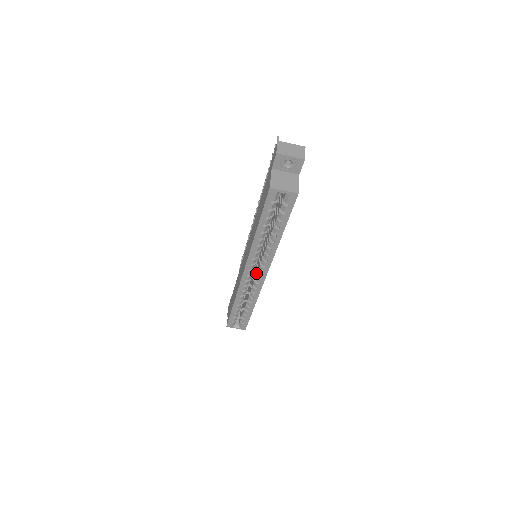
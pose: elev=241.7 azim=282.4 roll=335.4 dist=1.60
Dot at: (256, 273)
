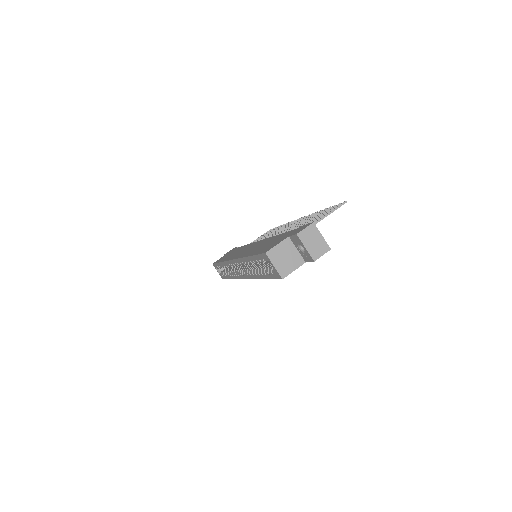
Dot at: (243, 268)
